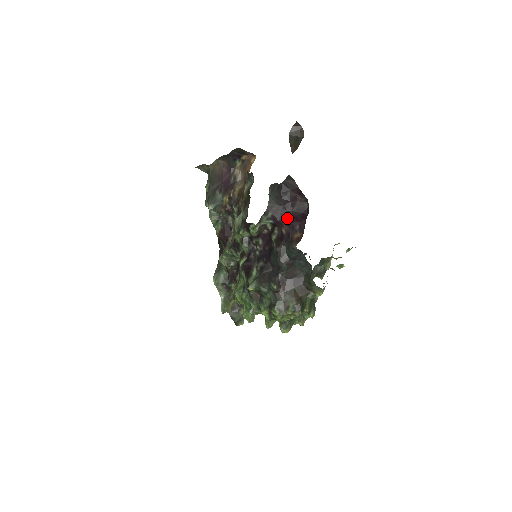
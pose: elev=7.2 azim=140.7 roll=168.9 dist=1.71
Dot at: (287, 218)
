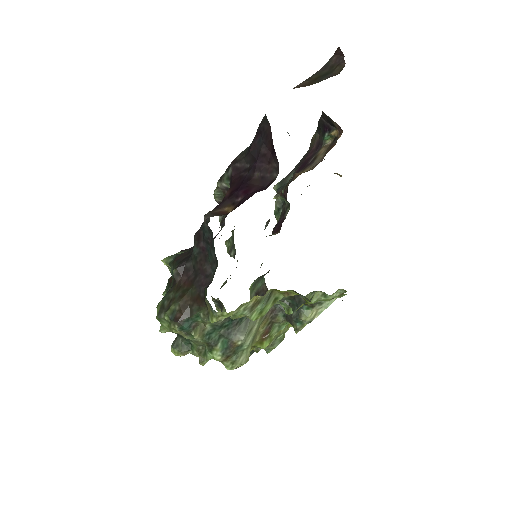
Dot at: (240, 183)
